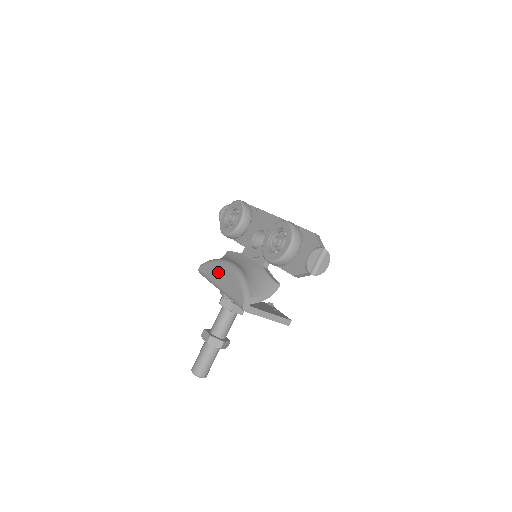
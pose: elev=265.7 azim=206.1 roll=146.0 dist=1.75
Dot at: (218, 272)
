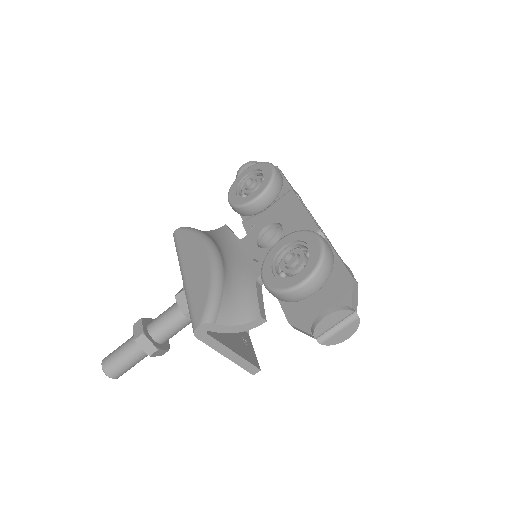
Dot at: (193, 253)
